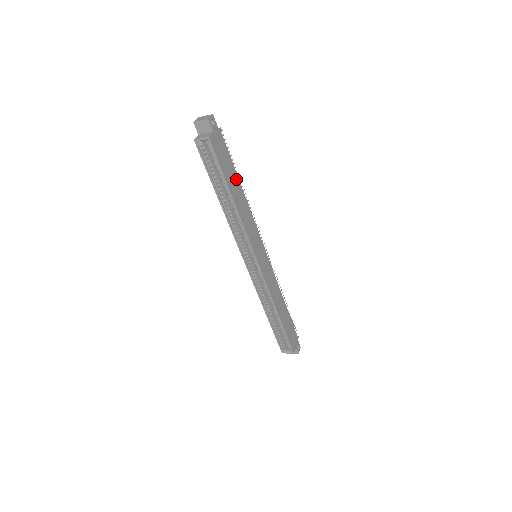
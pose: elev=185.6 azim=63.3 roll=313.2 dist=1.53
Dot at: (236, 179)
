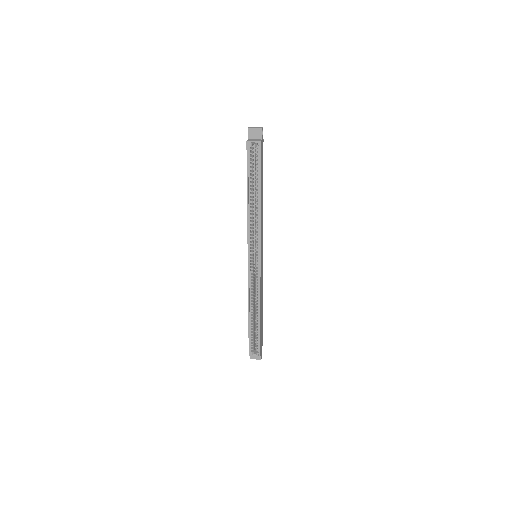
Dot at: (262, 184)
